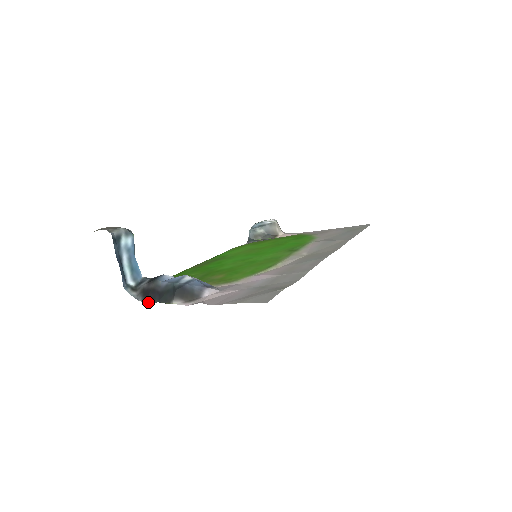
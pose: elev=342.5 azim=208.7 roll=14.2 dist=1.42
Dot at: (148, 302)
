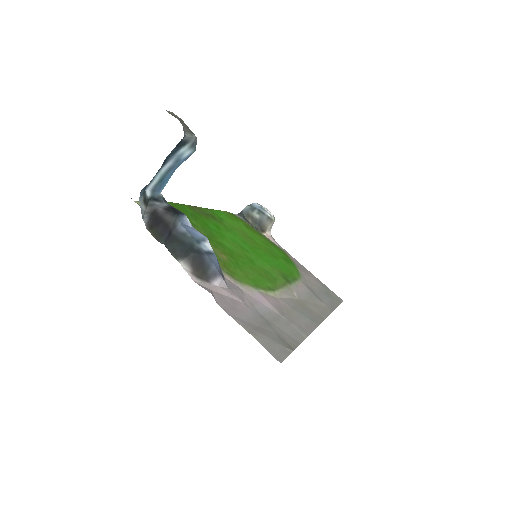
Dot at: (153, 233)
